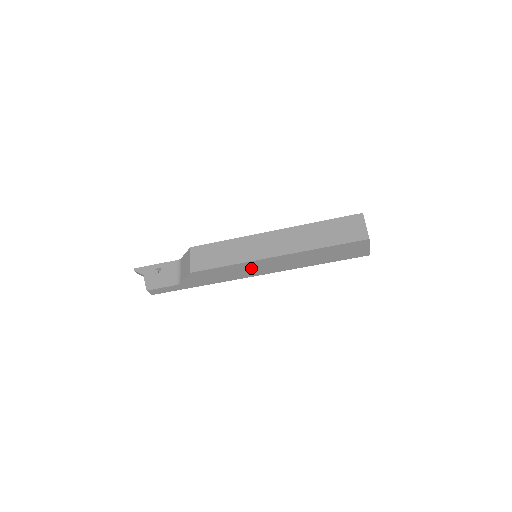
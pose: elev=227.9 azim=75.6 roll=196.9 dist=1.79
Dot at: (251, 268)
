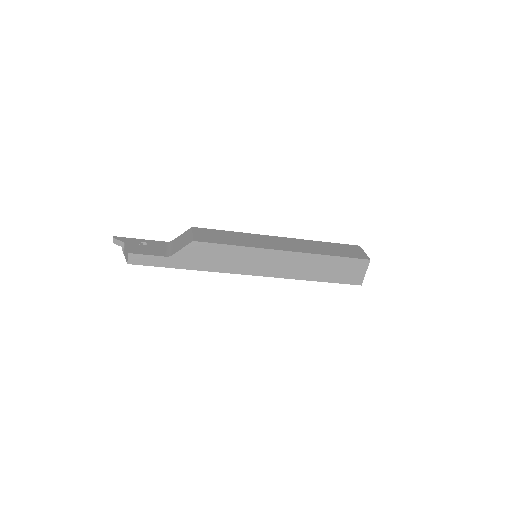
Dot at: (253, 260)
